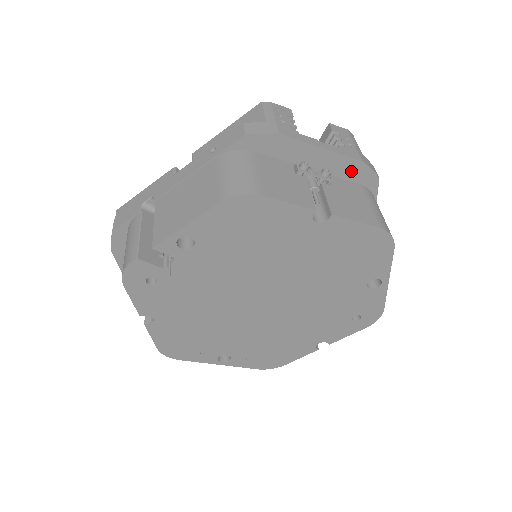
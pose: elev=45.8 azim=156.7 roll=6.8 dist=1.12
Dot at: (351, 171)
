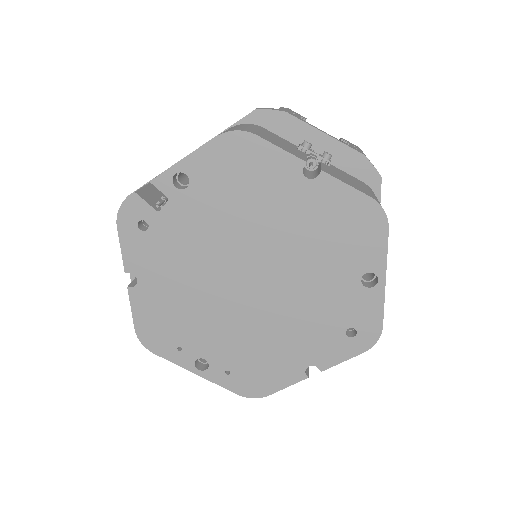
Dot at: (353, 164)
